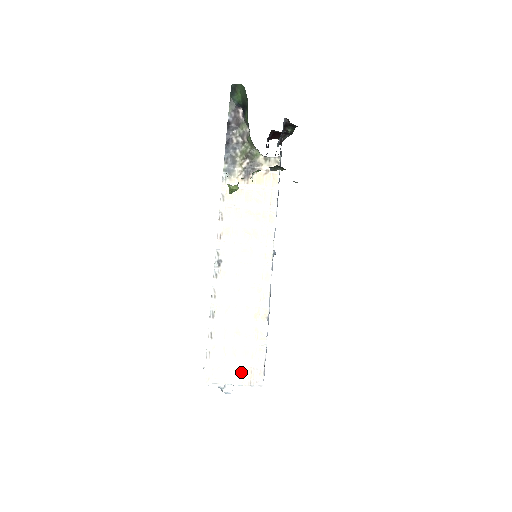
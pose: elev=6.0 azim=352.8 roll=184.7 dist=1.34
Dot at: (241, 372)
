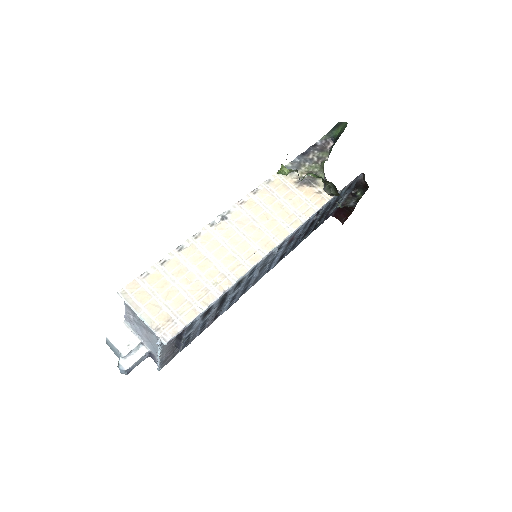
Dot at: (159, 313)
